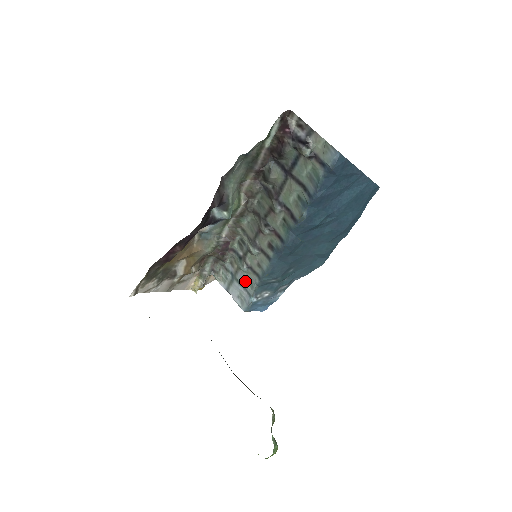
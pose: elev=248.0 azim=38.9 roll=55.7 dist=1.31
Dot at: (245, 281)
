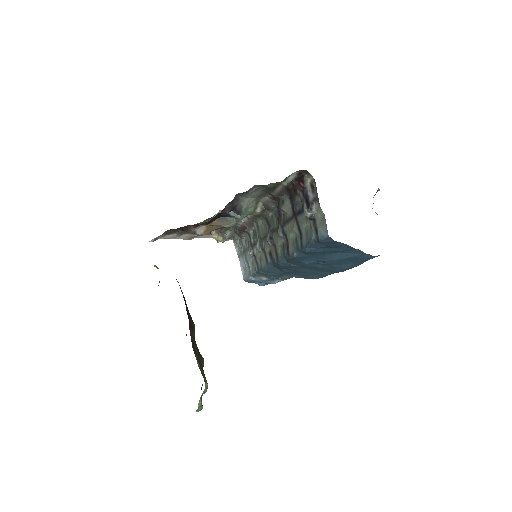
Dot at: (250, 262)
